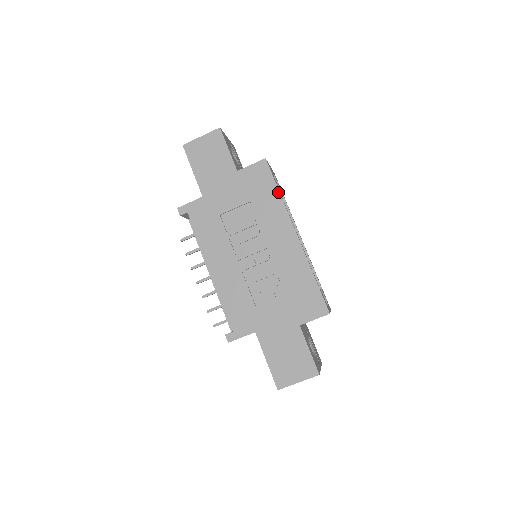
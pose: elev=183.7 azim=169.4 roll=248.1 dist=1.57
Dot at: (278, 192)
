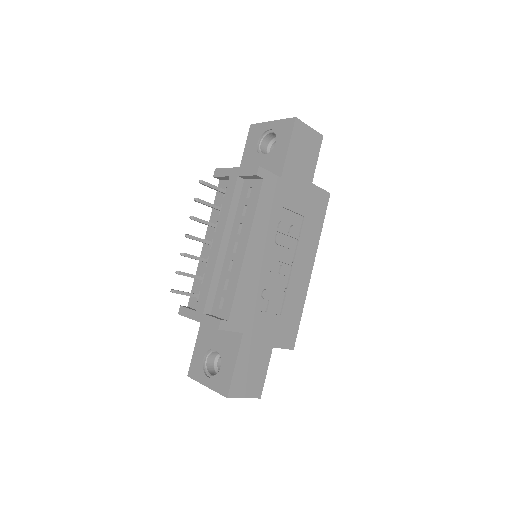
Dot at: (322, 227)
